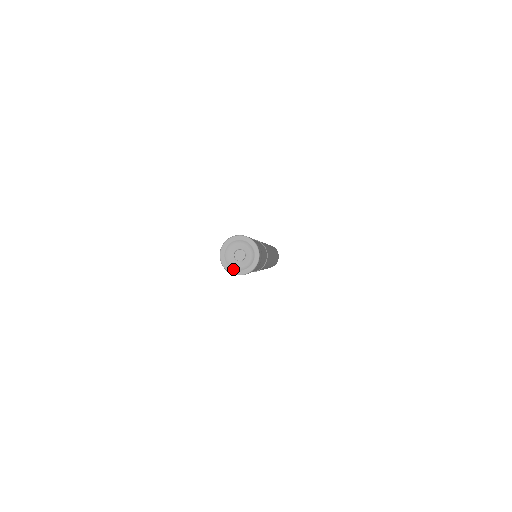
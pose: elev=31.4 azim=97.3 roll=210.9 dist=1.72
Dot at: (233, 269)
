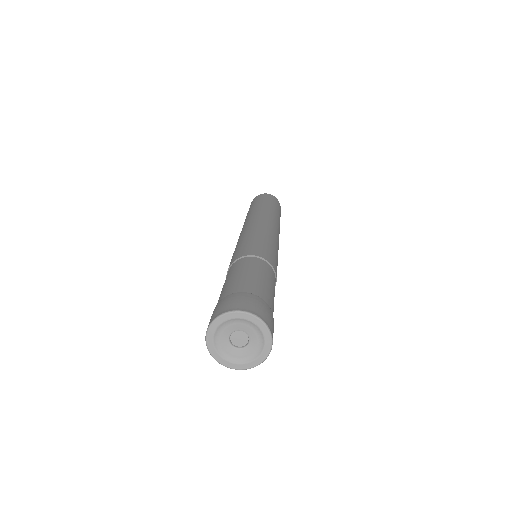
Dot at: (232, 362)
